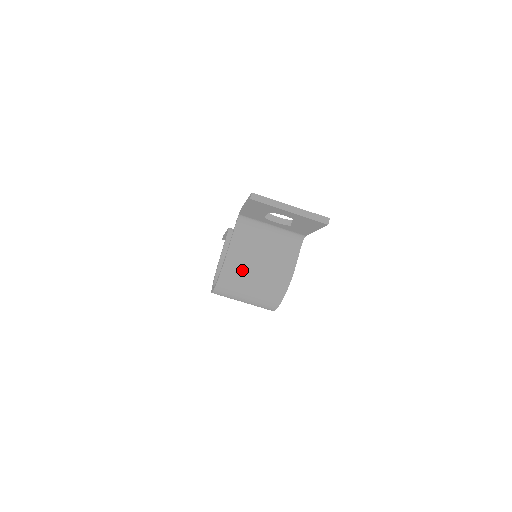
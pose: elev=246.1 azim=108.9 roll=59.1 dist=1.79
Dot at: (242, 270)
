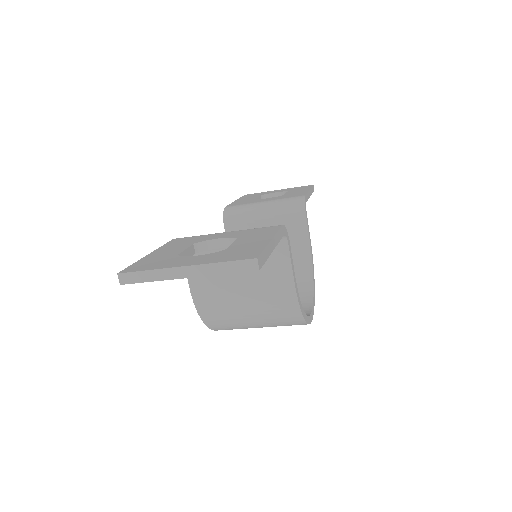
Dot at: (225, 311)
